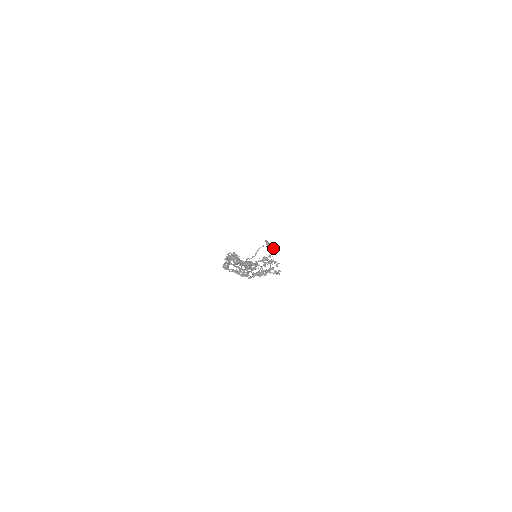
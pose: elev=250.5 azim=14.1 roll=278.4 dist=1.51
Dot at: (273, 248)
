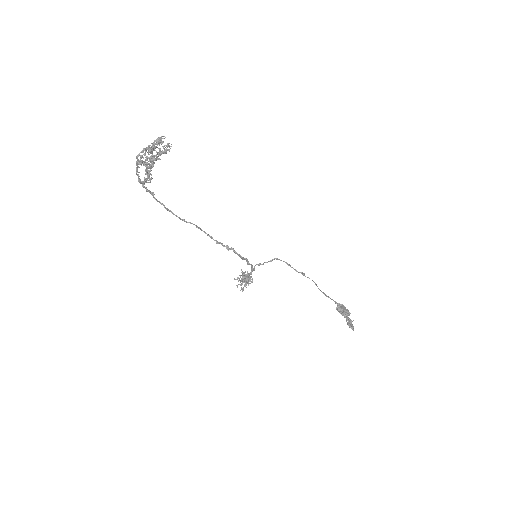
Dot at: (303, 273)
